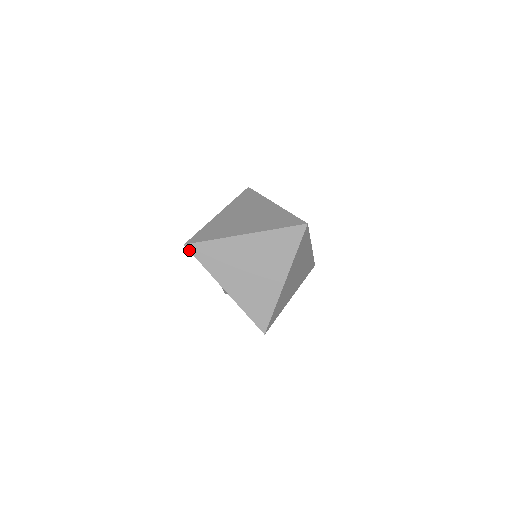
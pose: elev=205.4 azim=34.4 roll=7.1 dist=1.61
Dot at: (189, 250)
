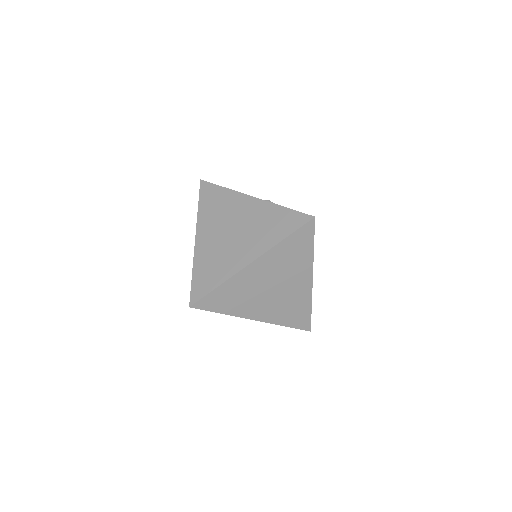
Dot at: occluded
